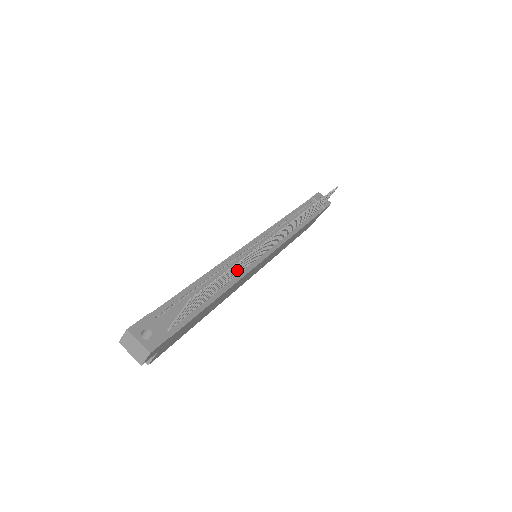
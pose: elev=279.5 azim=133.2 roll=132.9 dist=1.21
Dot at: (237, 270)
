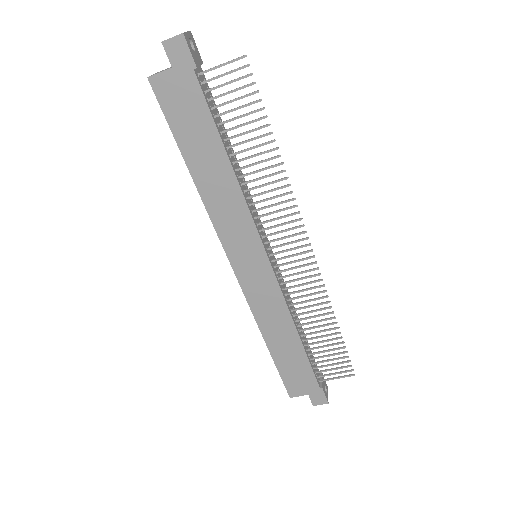
Dot at: (259, 170)
